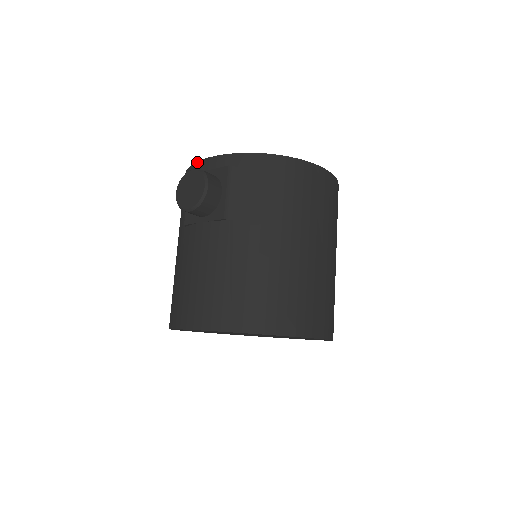
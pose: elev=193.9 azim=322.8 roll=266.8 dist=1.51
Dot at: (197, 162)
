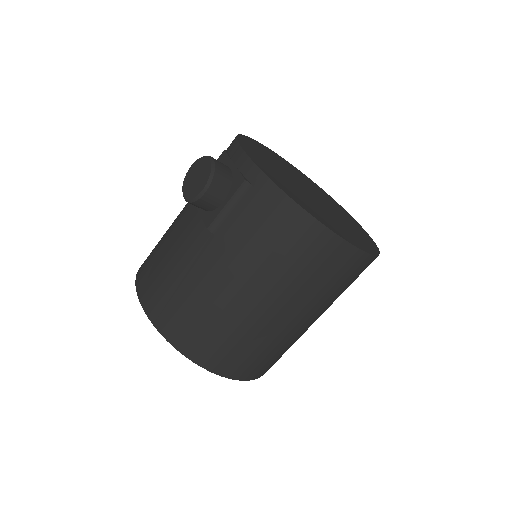
Dot at: (238, 142)
